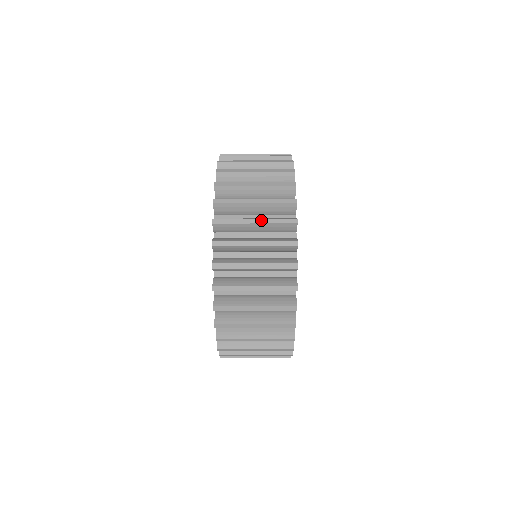
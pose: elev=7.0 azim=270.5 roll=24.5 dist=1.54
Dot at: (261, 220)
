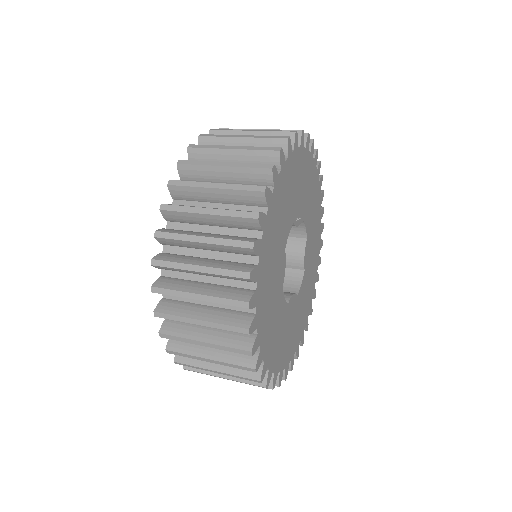
Dot at: (206, 323)
